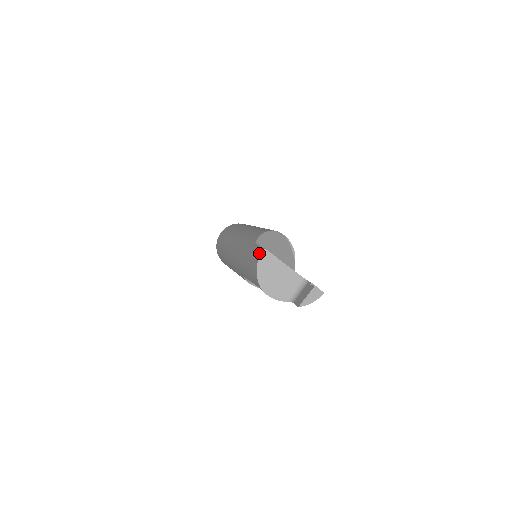
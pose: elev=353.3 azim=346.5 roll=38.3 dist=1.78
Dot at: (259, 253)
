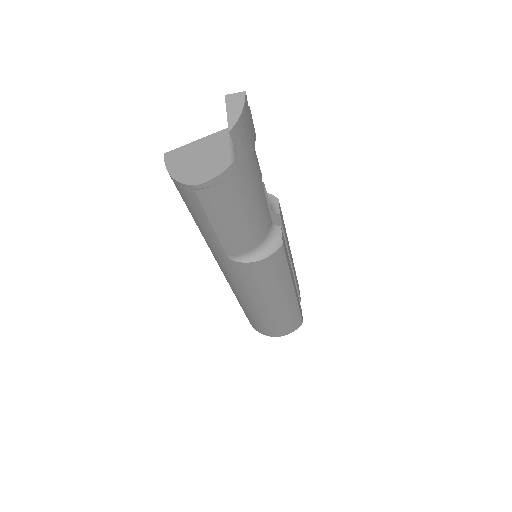
Dot at: occluded
